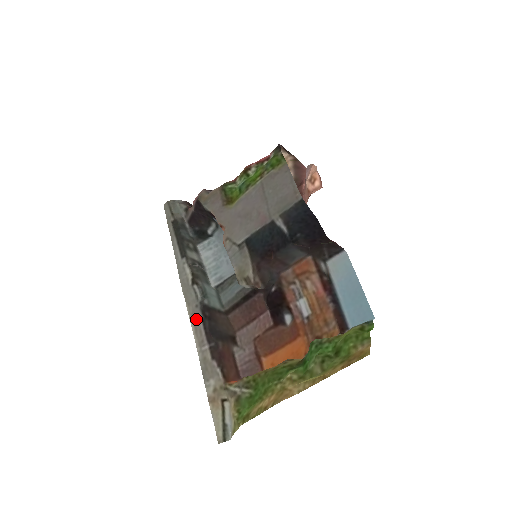
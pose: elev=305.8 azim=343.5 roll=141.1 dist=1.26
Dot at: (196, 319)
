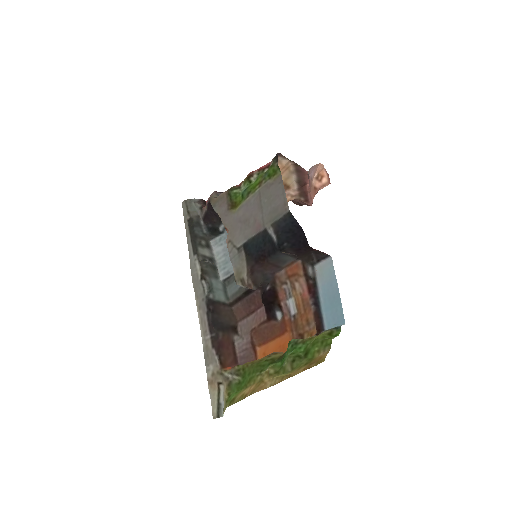
Dot at: (202, 311)
